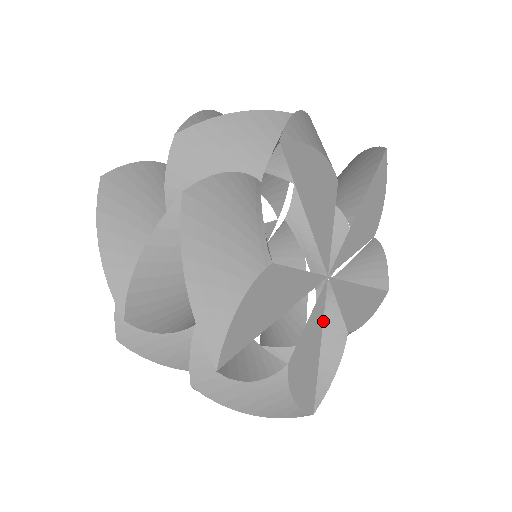
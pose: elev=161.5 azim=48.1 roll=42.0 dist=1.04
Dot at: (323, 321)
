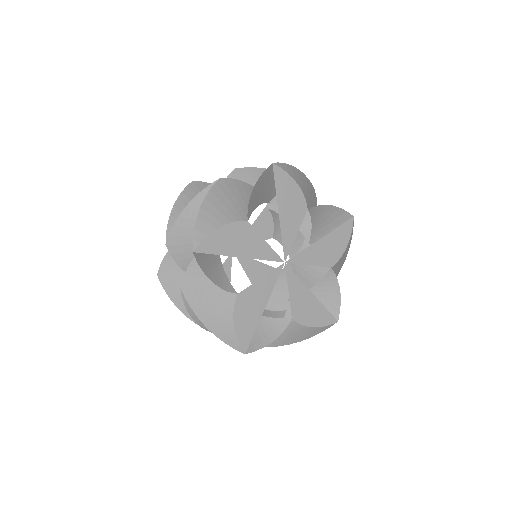
Dot at: occluded
